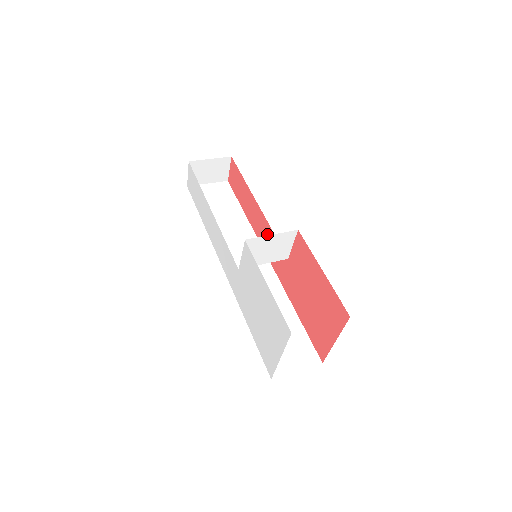
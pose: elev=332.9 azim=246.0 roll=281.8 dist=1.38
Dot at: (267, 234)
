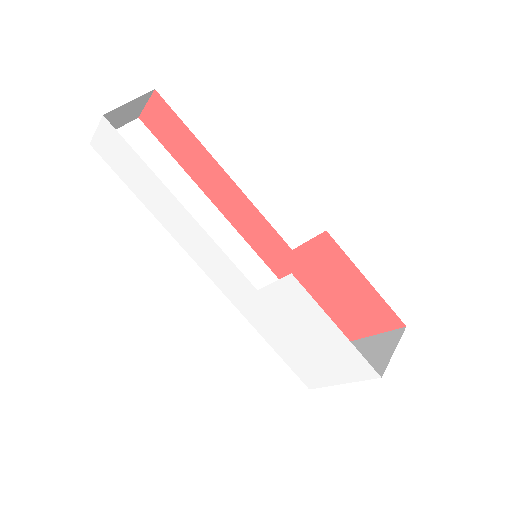
Dot at: (246, 213)
